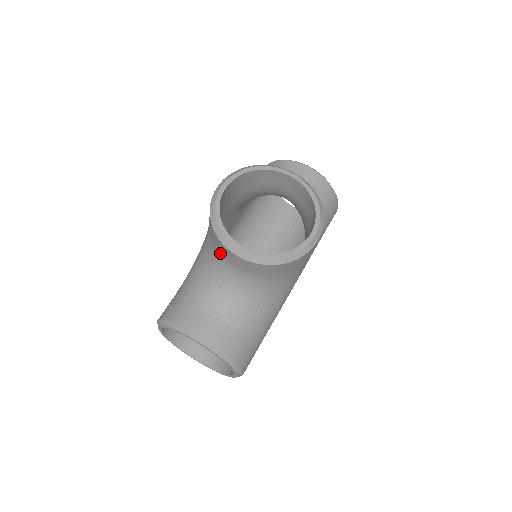
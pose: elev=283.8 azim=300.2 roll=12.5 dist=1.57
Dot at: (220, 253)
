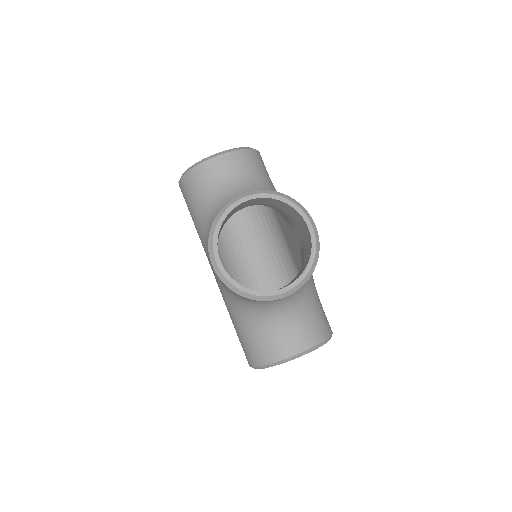
Dot at: occluded
